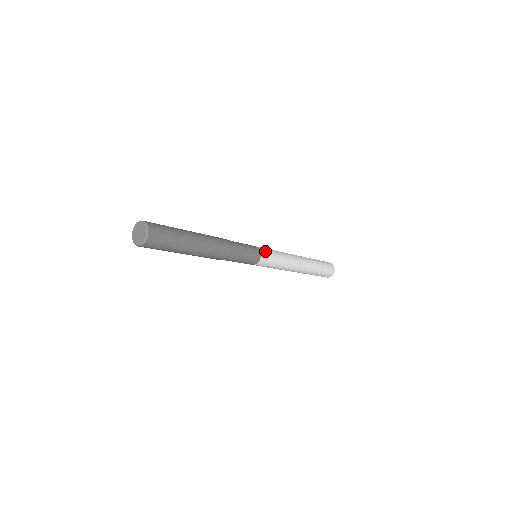
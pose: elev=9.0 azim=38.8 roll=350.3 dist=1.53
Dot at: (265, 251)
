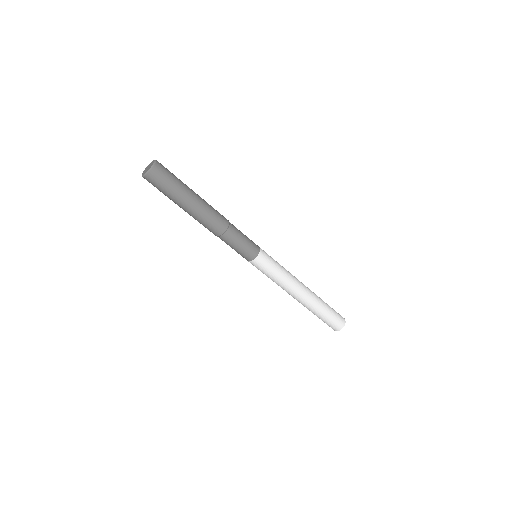
Dot at: occluded
